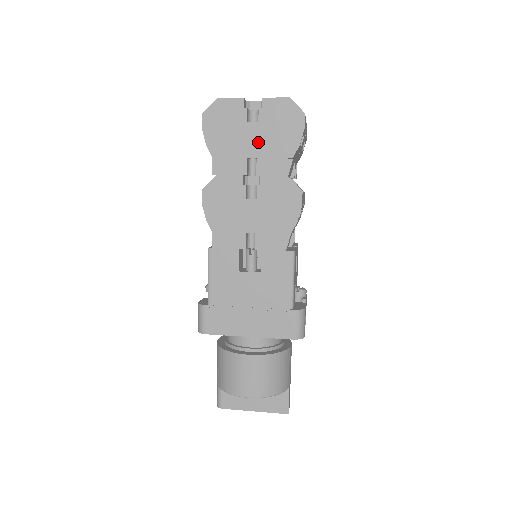
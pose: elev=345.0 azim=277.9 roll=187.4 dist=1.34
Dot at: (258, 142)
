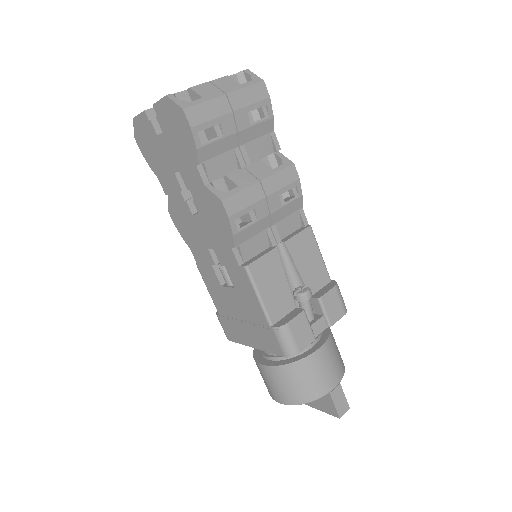
Dot at: (172, 154)
